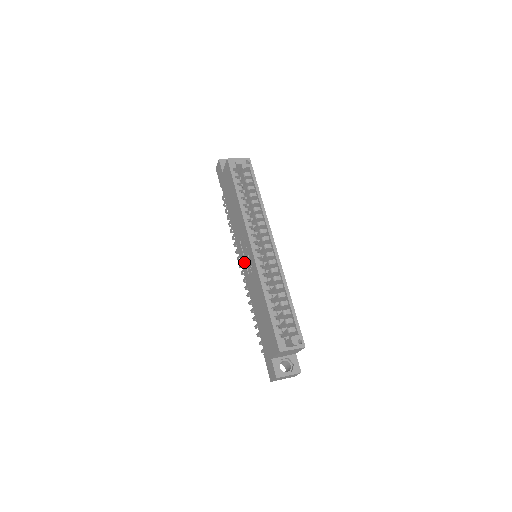
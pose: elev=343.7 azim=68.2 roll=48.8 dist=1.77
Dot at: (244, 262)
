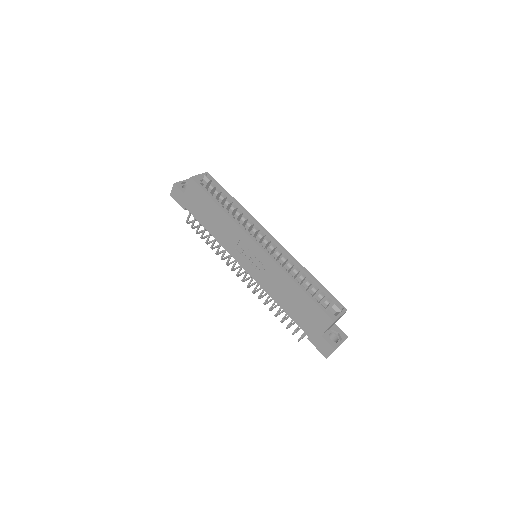
Dot at: (249, 265)
